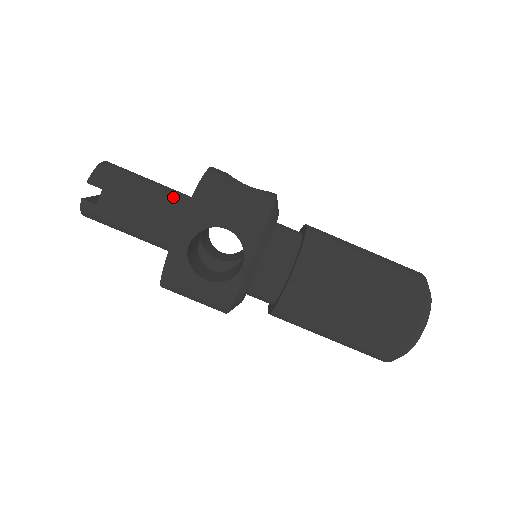
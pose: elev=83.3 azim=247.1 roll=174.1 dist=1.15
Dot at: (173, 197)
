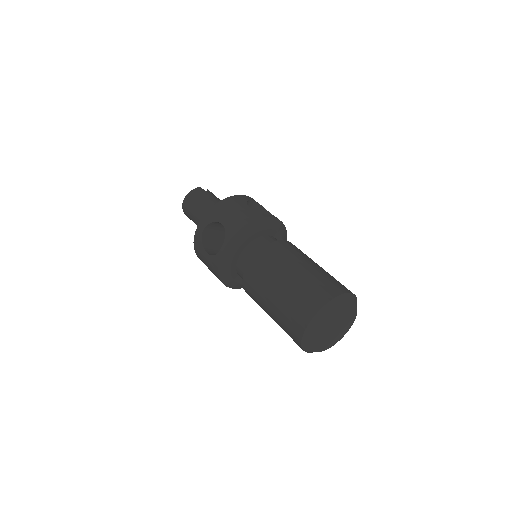
Dot at: occluded
